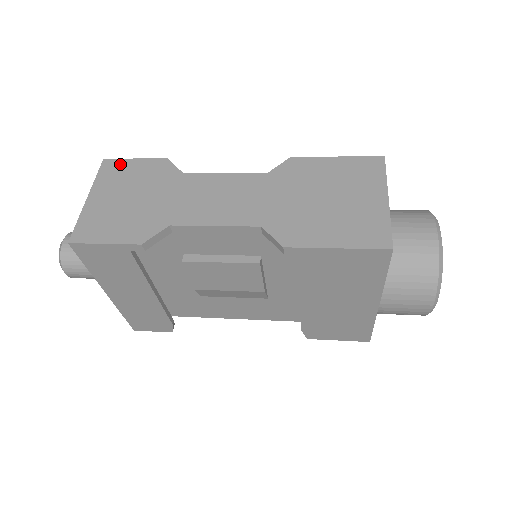
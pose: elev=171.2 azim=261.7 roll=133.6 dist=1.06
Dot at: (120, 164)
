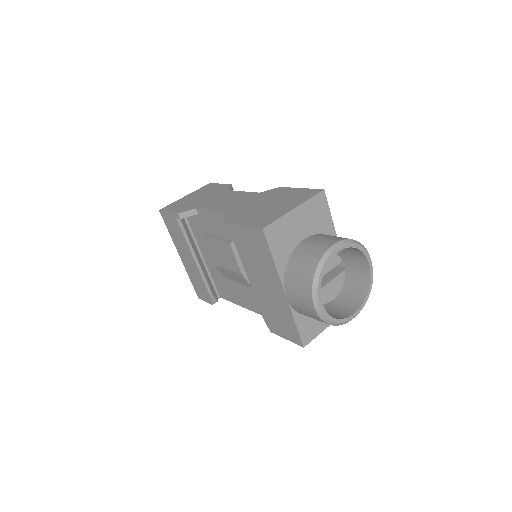
Dot at: (212, 185)
